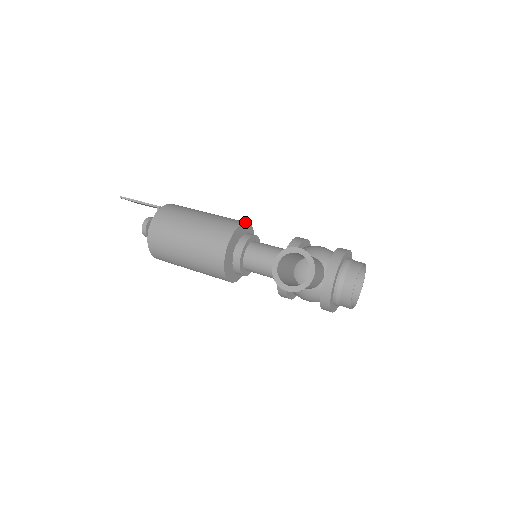
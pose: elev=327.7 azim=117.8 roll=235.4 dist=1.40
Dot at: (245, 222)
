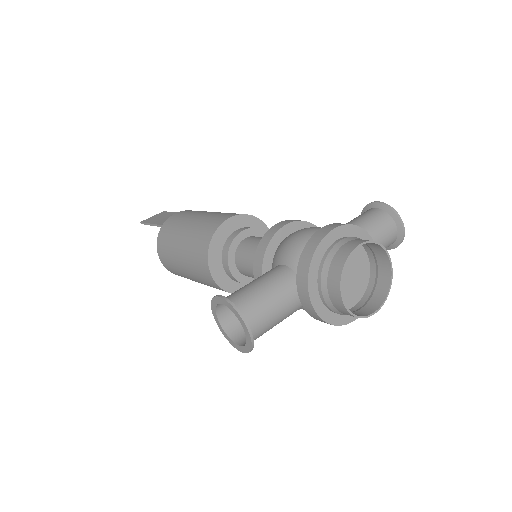
Dot at: (223, 221)
